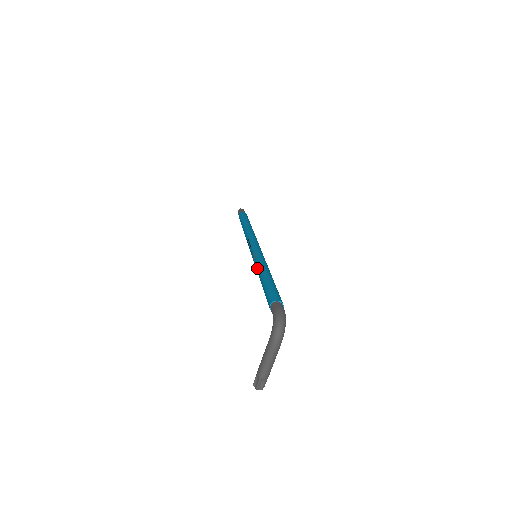
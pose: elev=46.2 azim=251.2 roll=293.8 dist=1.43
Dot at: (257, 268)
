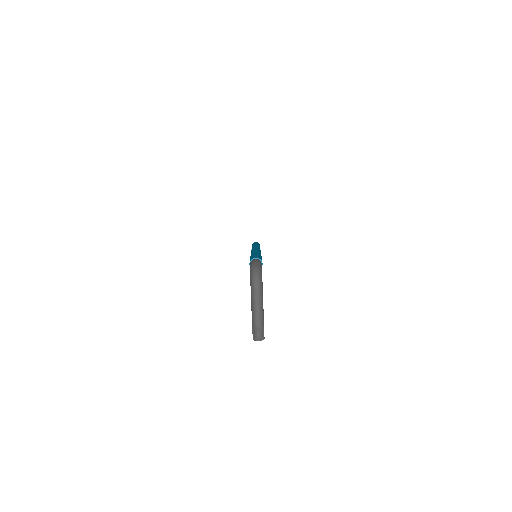
Dot at: occluded
